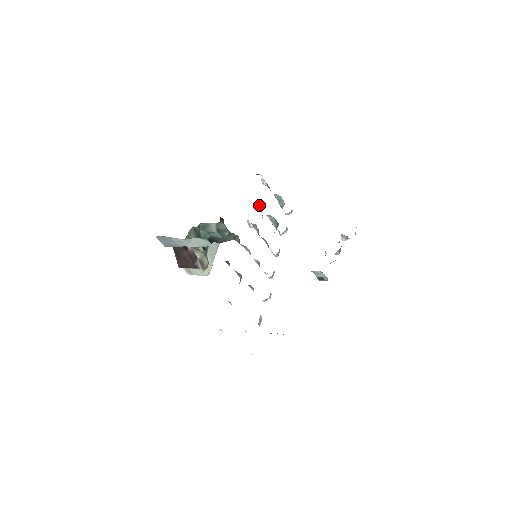
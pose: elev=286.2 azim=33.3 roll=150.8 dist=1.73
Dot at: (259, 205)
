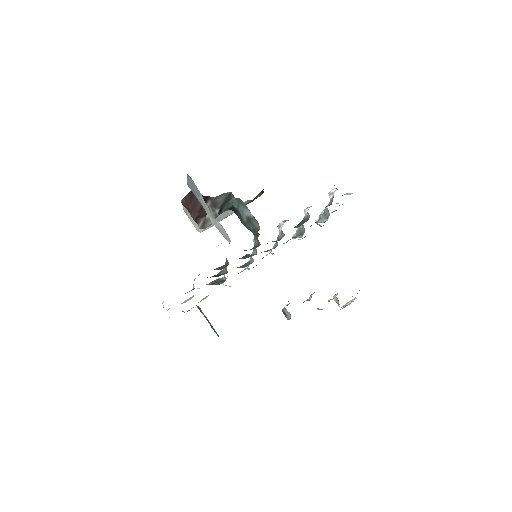
Dot at: (306, 214)
